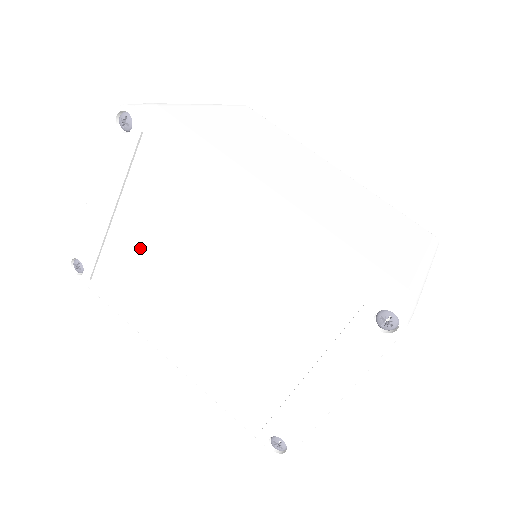
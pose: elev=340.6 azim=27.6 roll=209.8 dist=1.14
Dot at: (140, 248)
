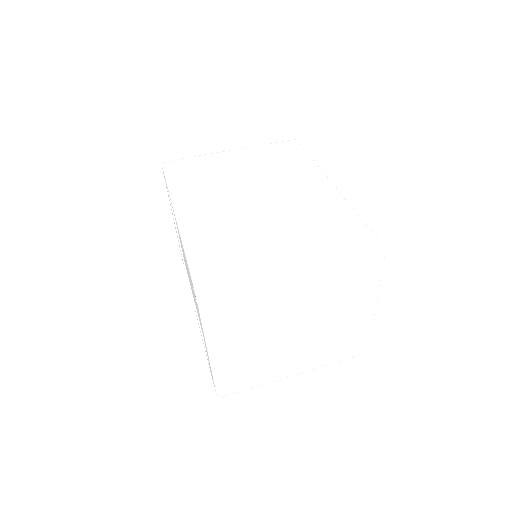
Dot at: occluded
